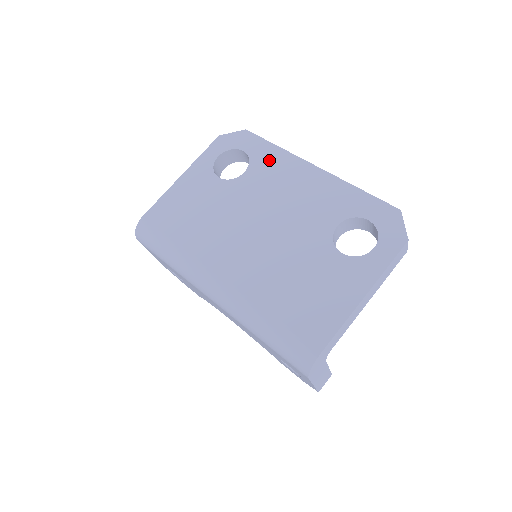
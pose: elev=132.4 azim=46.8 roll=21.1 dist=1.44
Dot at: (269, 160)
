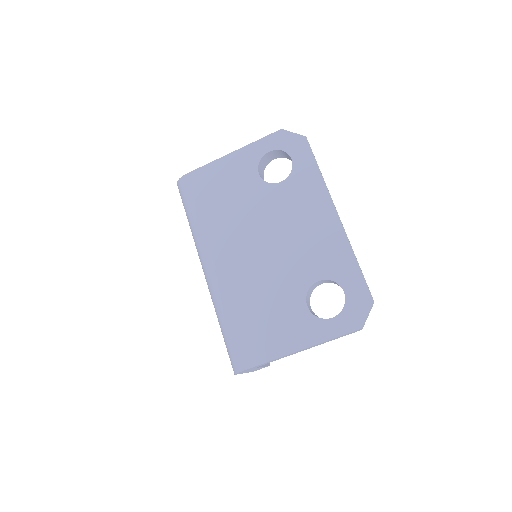
Dot at: (306, 183)
